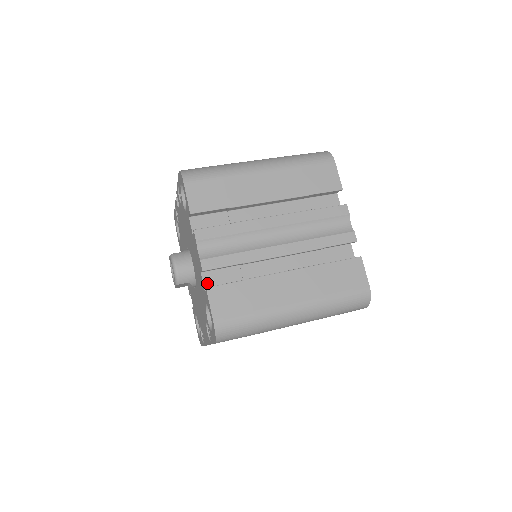
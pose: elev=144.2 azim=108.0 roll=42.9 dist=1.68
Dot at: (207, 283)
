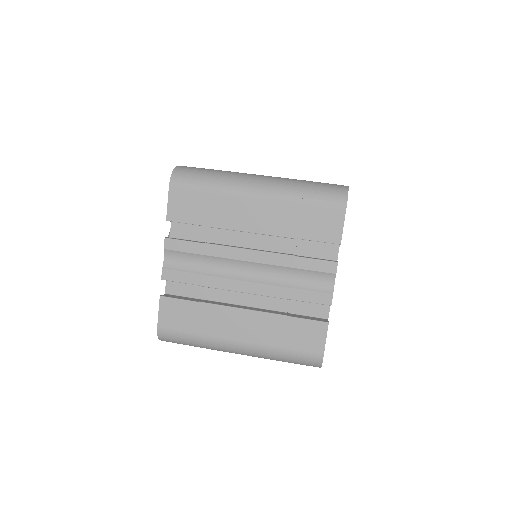
Dot at: (169, 287)
